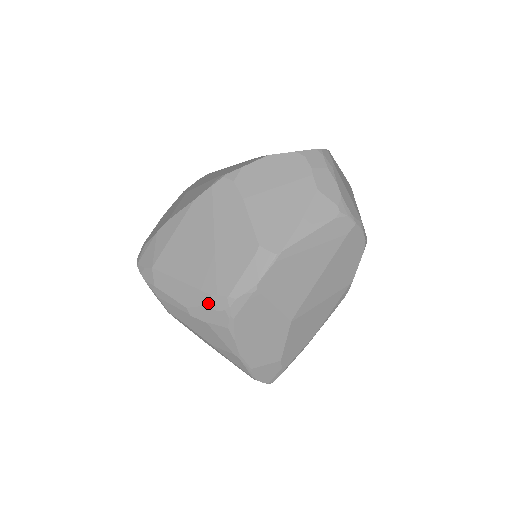
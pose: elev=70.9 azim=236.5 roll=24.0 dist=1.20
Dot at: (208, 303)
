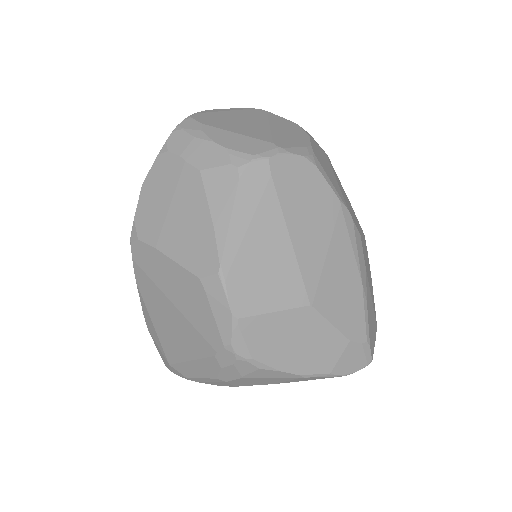
Dot at: (221, 364)
